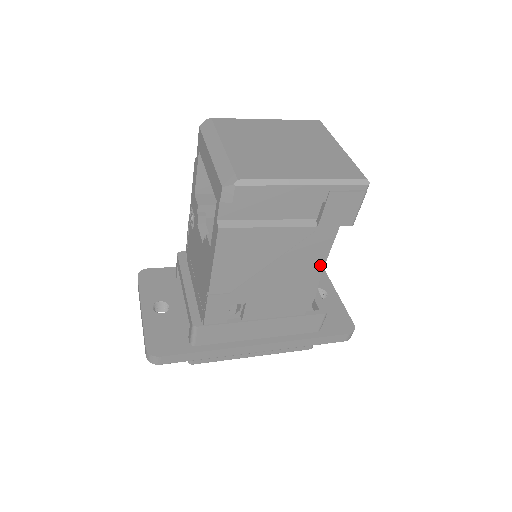
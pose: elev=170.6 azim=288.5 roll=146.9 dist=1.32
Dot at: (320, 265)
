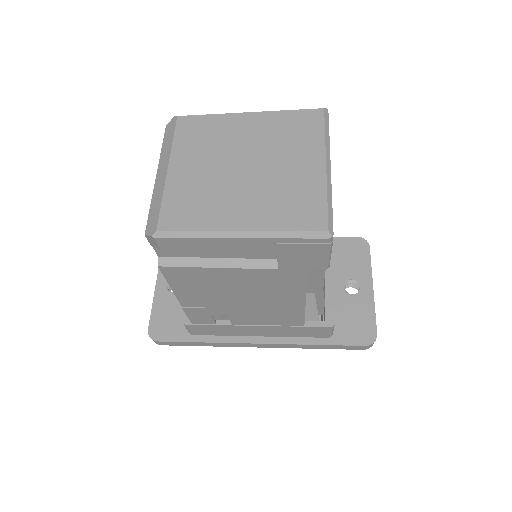
Dot at: (301, 295)
